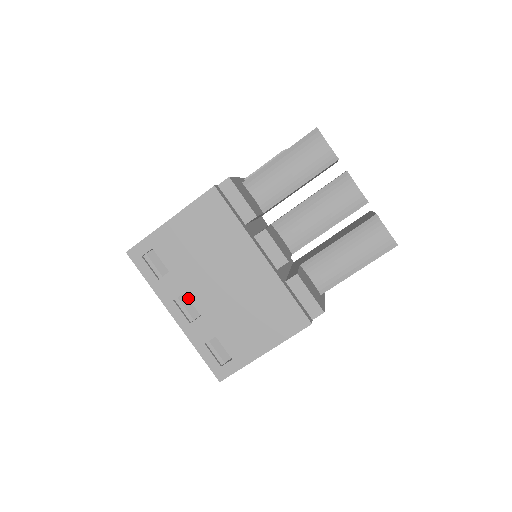
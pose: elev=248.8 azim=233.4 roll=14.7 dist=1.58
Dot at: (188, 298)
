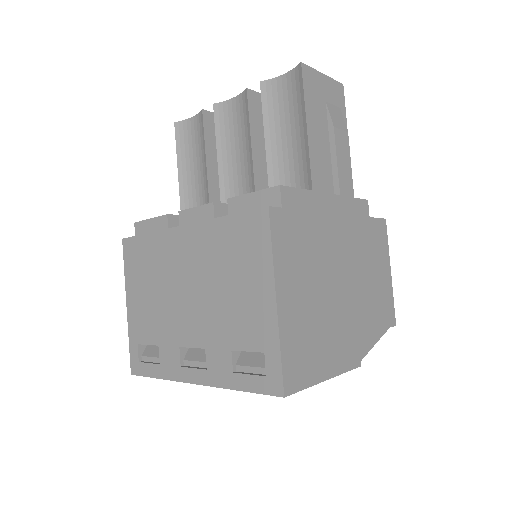
Dot at: occluded
